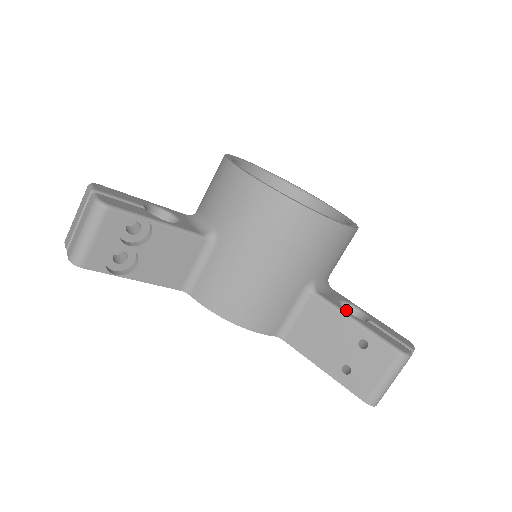
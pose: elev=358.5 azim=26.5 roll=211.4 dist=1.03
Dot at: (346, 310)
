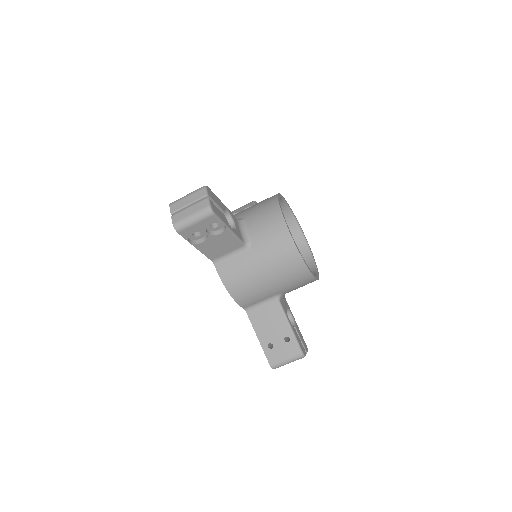
Dot at: occluded
